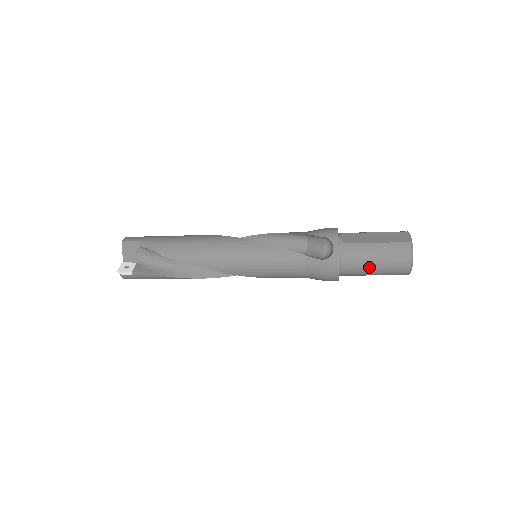
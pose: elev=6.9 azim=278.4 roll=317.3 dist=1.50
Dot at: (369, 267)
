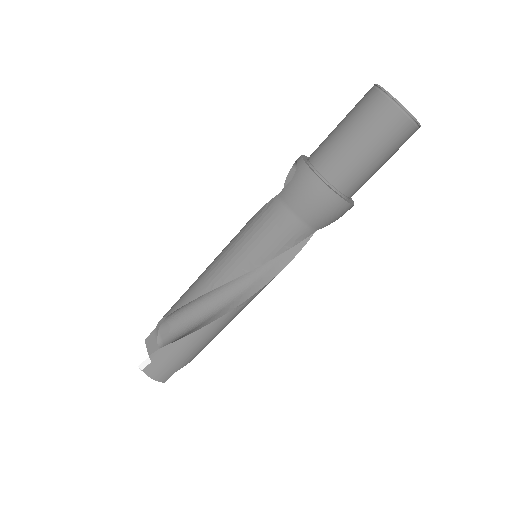
Dot at: (347, 143)
